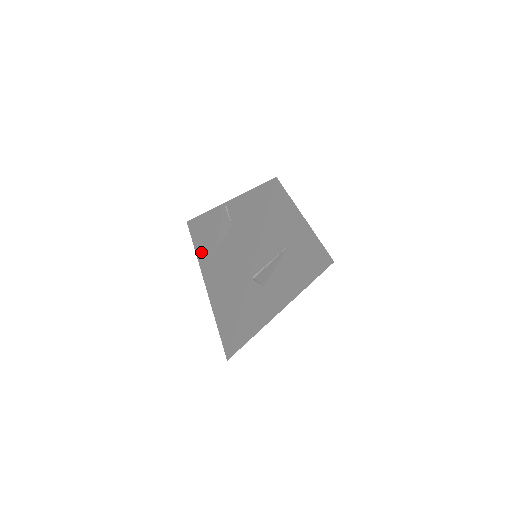
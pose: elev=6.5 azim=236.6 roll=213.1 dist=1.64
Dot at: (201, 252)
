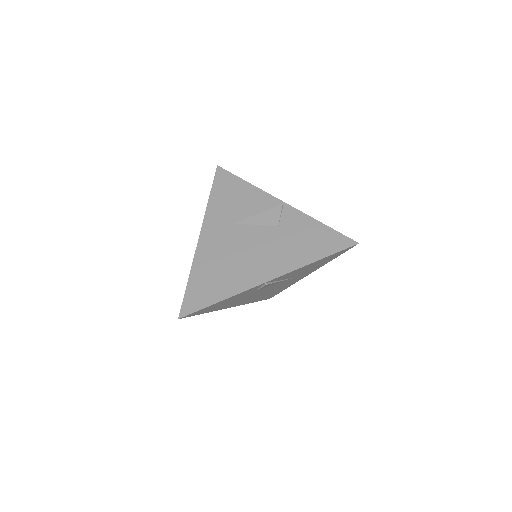
Dot at: (217, 207)
